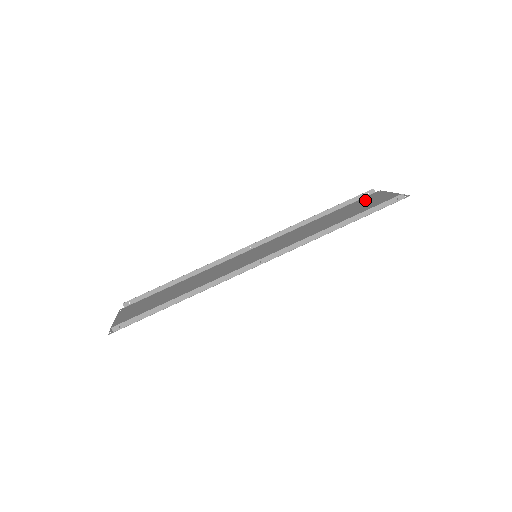
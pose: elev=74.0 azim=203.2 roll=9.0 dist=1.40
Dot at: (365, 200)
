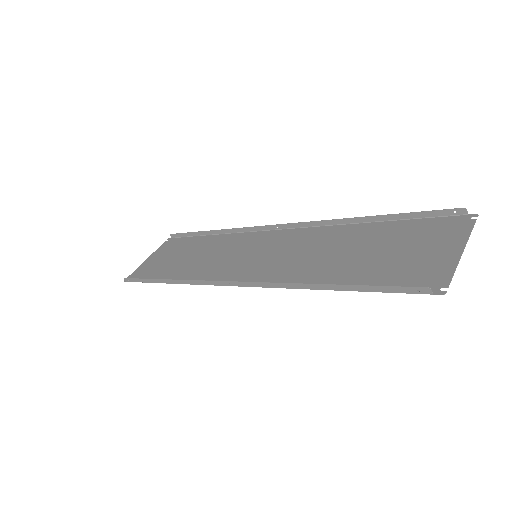
Dot at: (430, 230)
